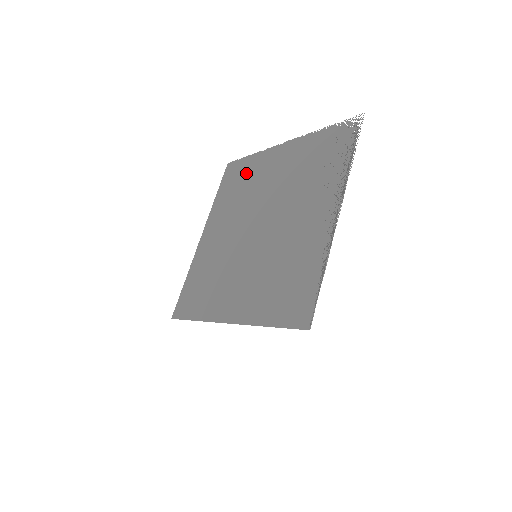
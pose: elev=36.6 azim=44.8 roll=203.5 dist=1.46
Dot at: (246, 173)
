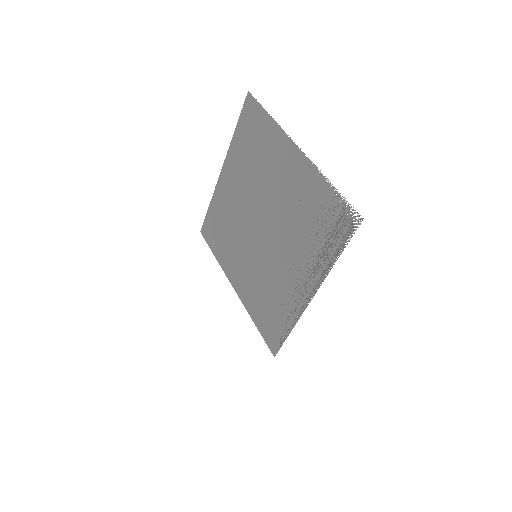
Dot at: (261, 139)
